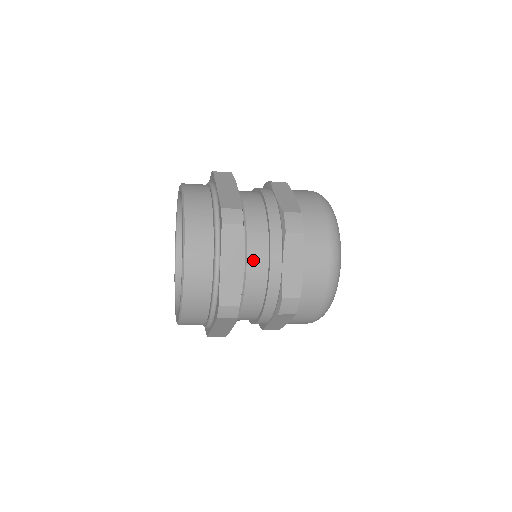
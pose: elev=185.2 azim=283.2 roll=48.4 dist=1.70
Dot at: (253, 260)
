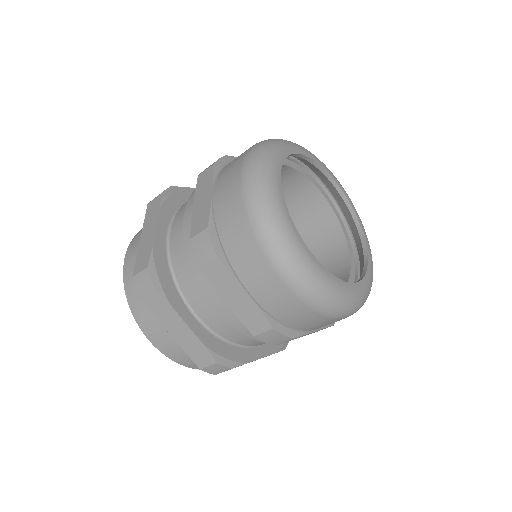
Dot at: (201, 308)
